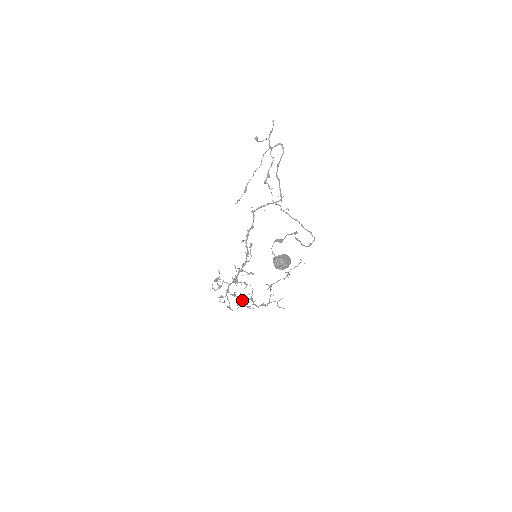
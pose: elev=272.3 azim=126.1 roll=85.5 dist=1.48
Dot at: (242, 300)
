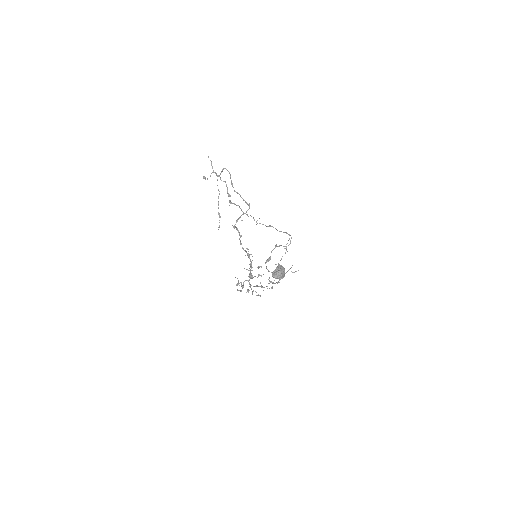
Dot at: (264, 287)
